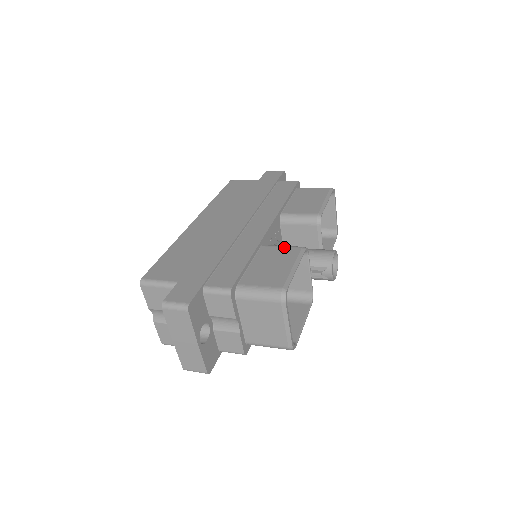
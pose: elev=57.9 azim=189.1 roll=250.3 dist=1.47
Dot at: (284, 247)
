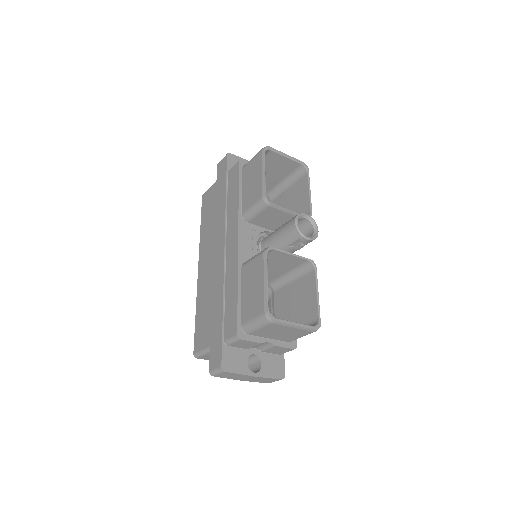
Dot at: (253, 260)
